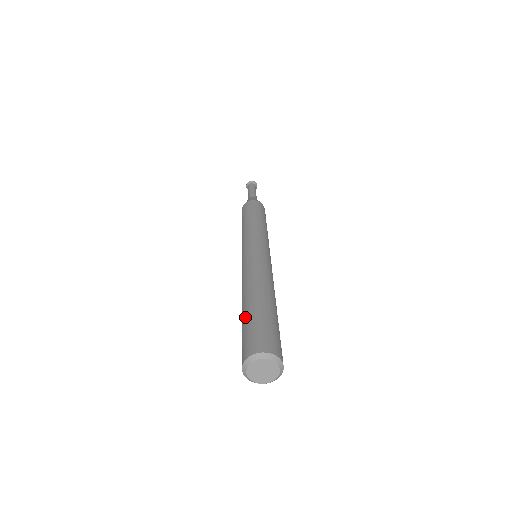
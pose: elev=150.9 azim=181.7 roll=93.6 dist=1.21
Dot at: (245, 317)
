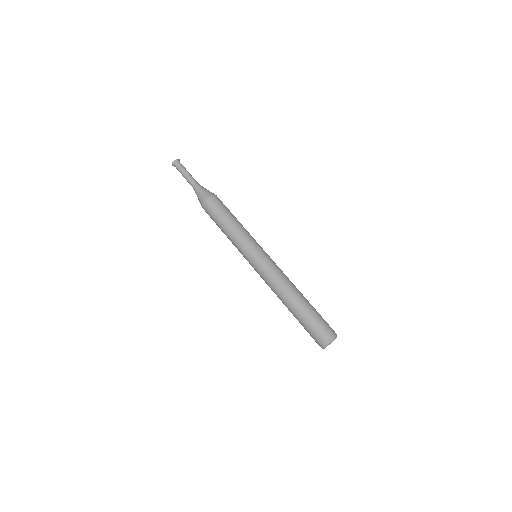
Dot at: (308, 313)
